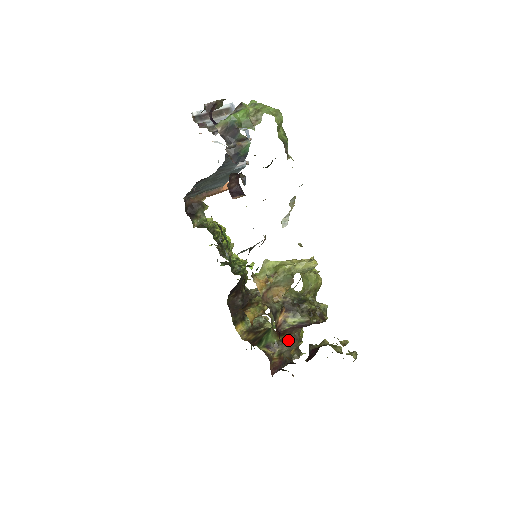
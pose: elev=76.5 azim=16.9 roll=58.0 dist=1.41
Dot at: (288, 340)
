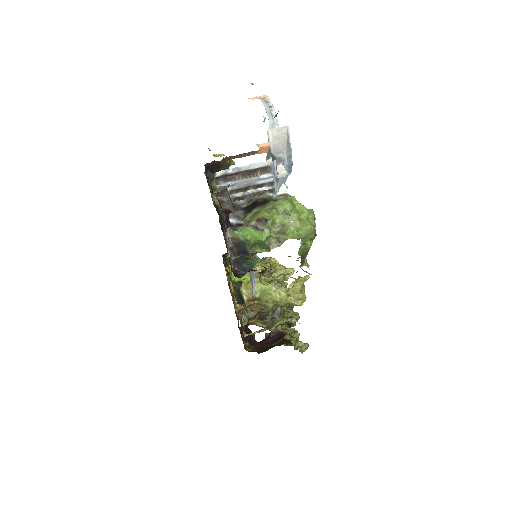
Dot at: occluded
